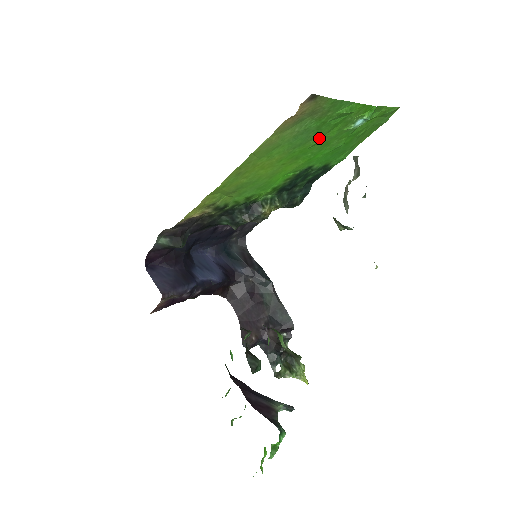
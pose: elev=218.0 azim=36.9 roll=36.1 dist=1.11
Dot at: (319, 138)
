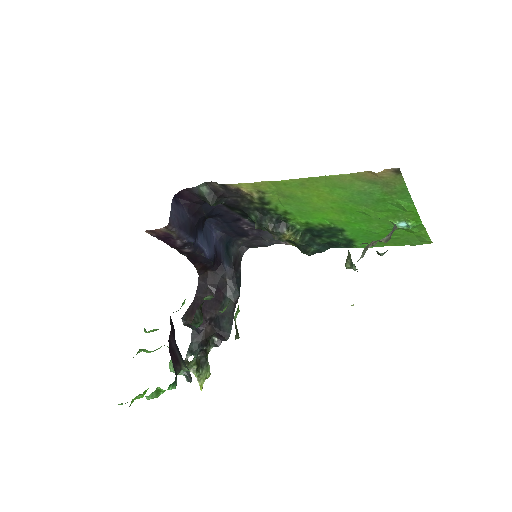
Dot at: (370, 210)
